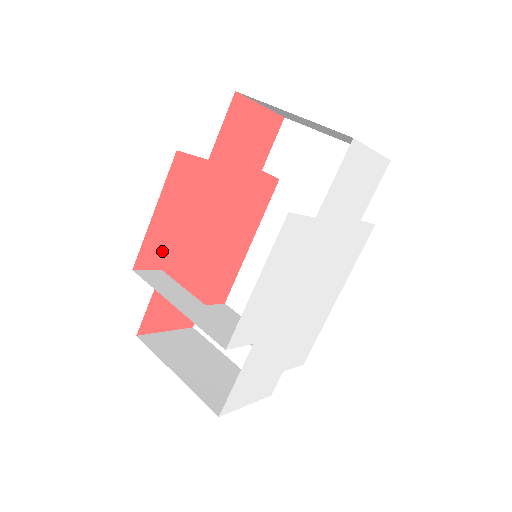
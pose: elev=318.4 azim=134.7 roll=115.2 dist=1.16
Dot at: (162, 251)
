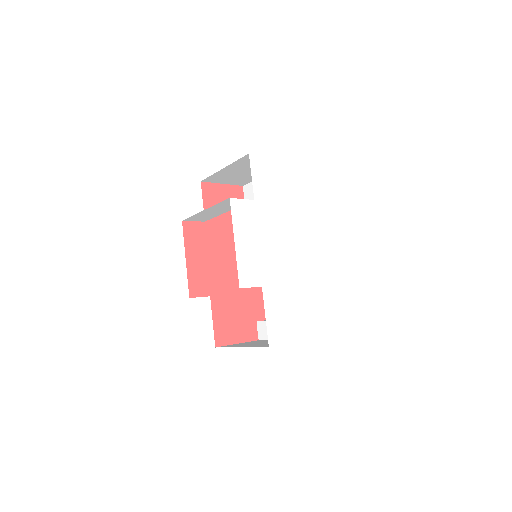
Dot at: (204, 283)
